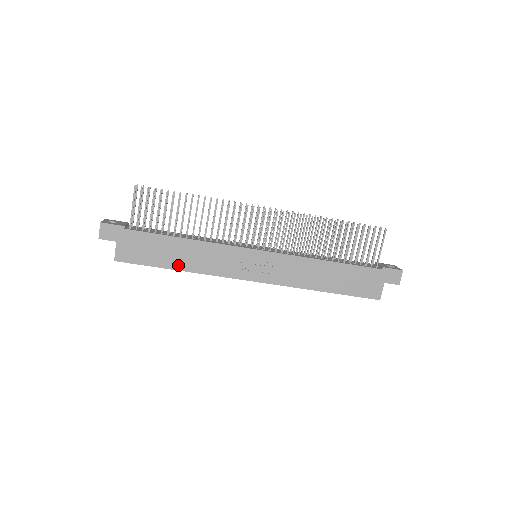
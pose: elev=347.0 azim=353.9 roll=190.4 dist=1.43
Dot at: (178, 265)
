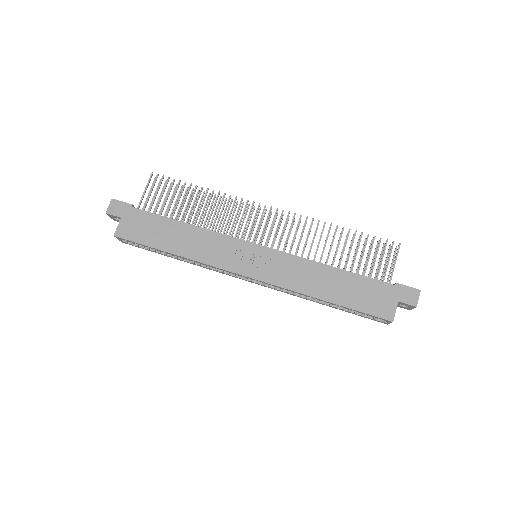
Dot at: (174, 248)
